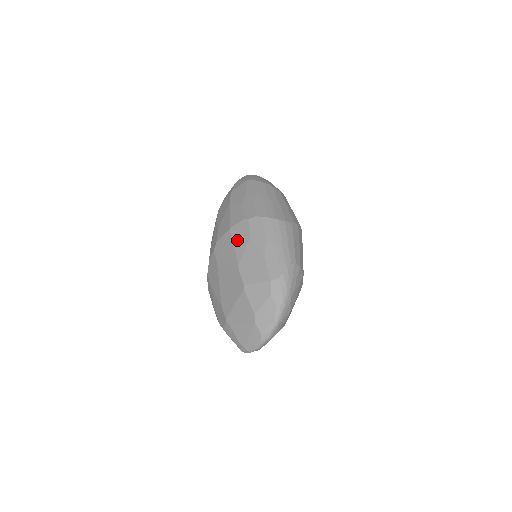
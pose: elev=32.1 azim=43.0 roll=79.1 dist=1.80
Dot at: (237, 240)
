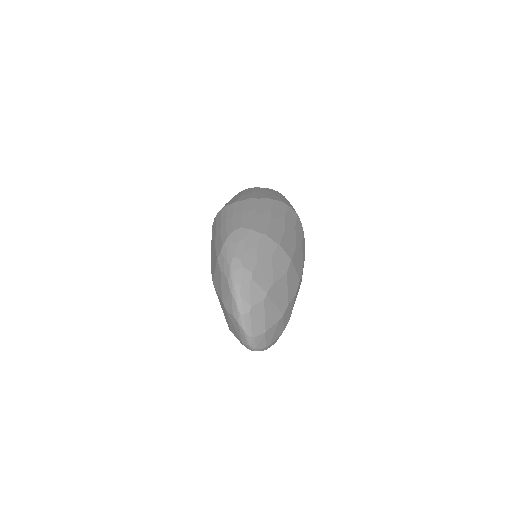
Dot at: occluded
